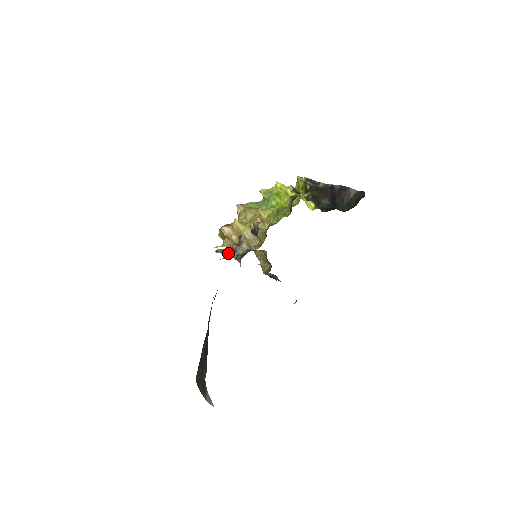
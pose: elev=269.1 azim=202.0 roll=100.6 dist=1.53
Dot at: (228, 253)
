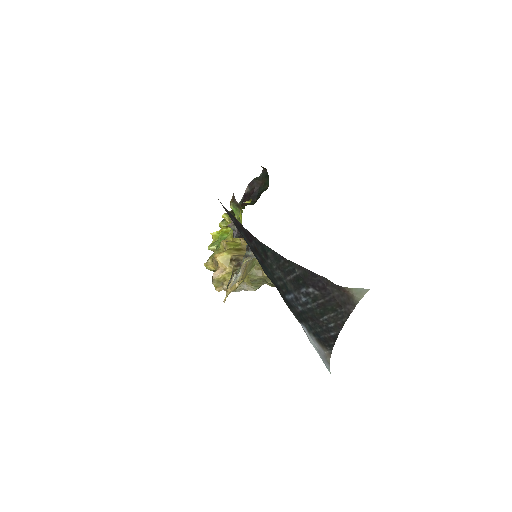
Dot at: (237, 270)
